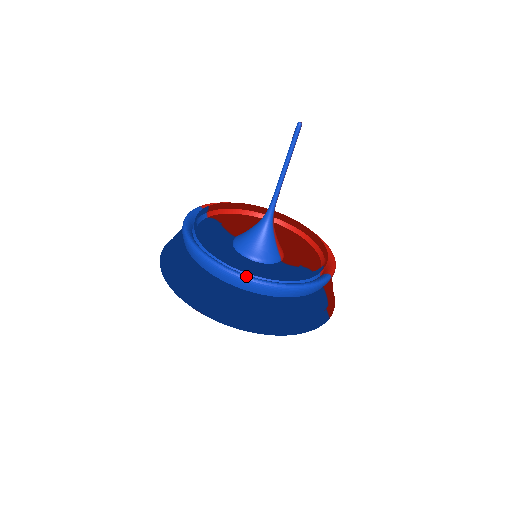
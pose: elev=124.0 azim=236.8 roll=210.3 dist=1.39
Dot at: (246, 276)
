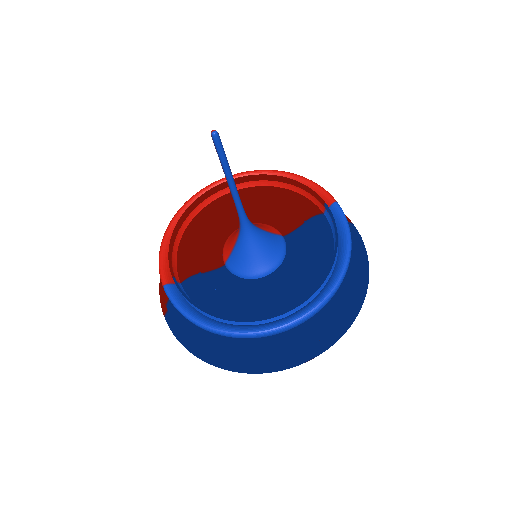
Dot at: (323, 301)
